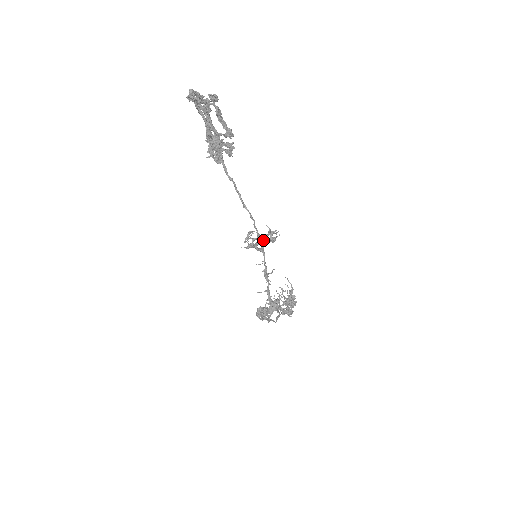
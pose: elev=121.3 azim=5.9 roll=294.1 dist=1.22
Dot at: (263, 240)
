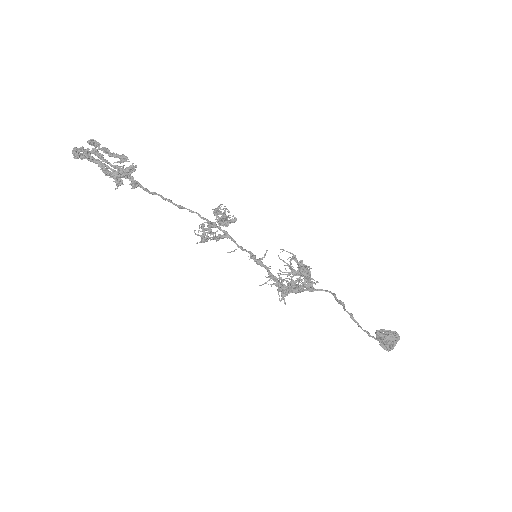
Dot at: (219, 225)
